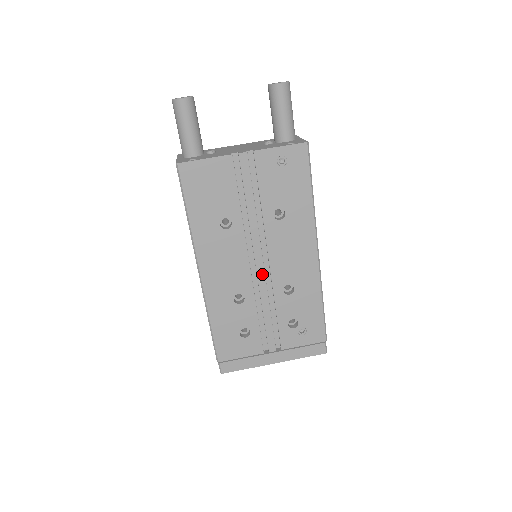
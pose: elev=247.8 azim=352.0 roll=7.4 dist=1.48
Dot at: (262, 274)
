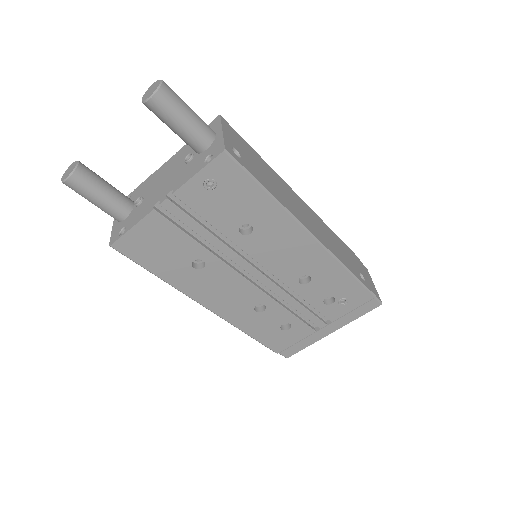
Dot at: (267, 282)
